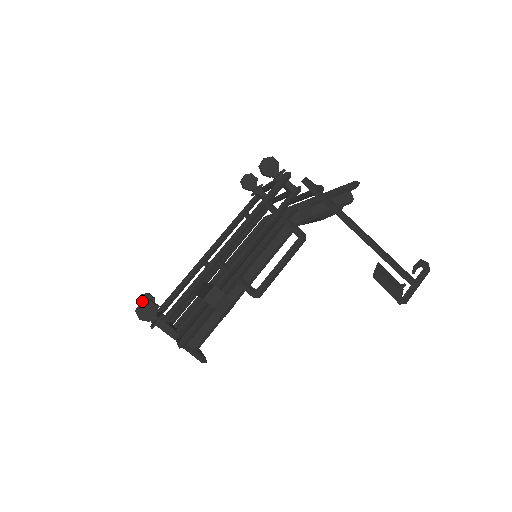
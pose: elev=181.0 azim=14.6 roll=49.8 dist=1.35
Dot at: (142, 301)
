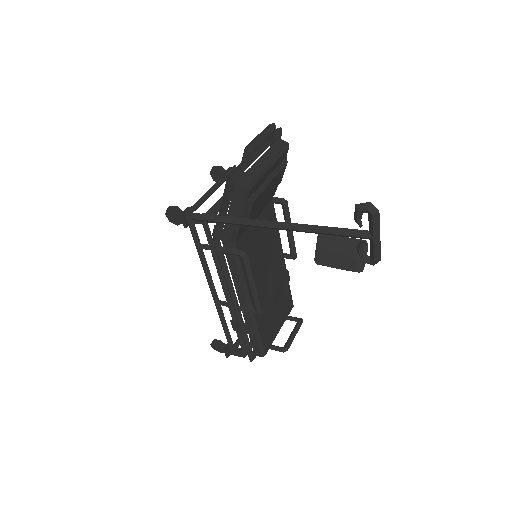
Dot at: (211, 343)
